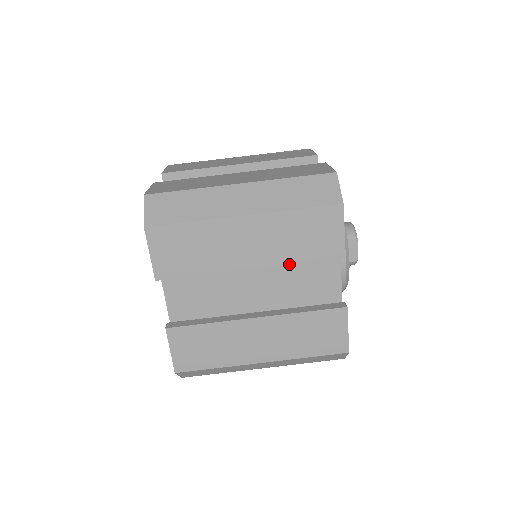
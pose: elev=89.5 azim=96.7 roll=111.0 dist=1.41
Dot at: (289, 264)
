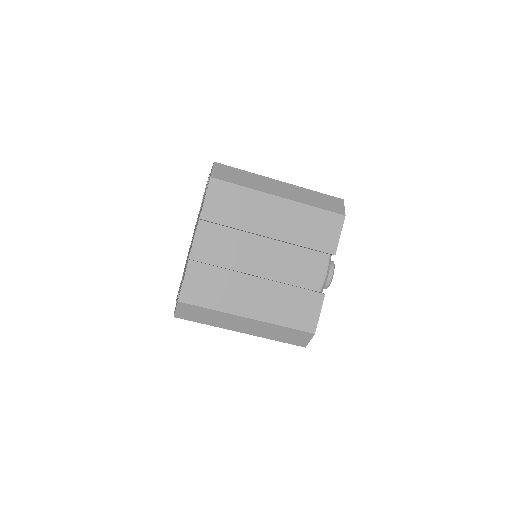
Dot at: occluded
